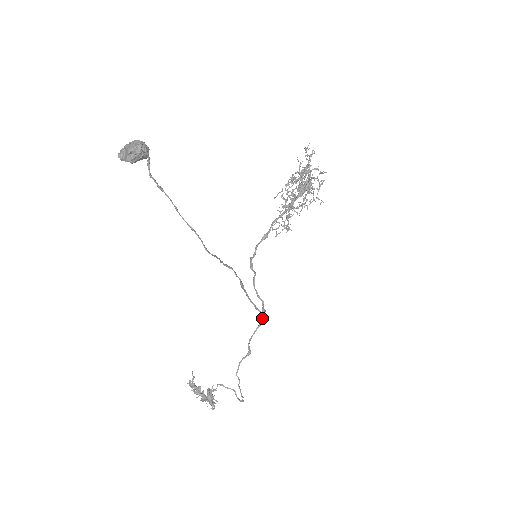
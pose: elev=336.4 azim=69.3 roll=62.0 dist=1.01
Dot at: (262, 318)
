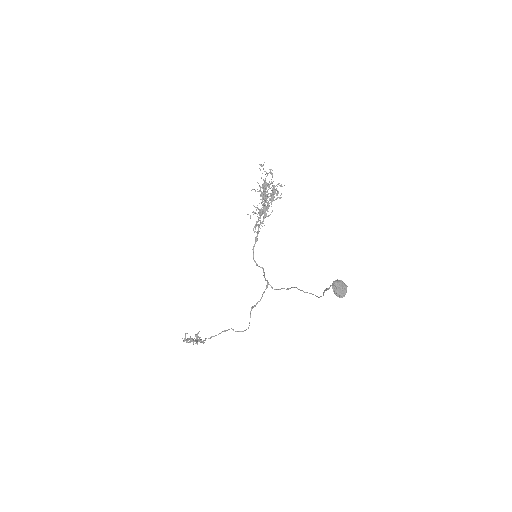
Dot at: occluded
